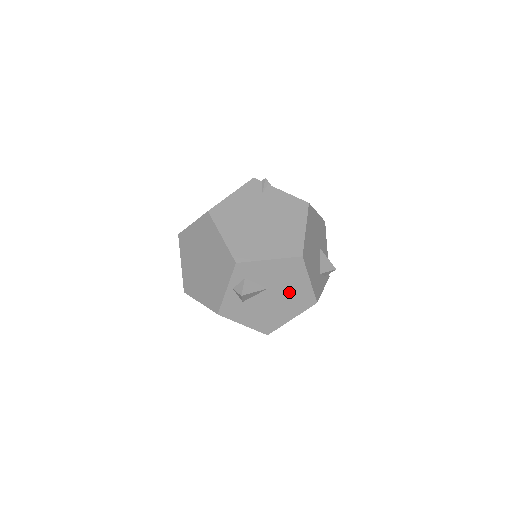
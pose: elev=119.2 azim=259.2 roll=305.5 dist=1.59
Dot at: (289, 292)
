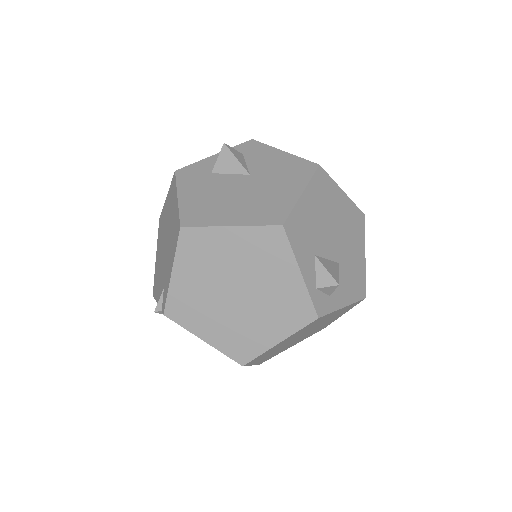
Dot at: (266, 192)
